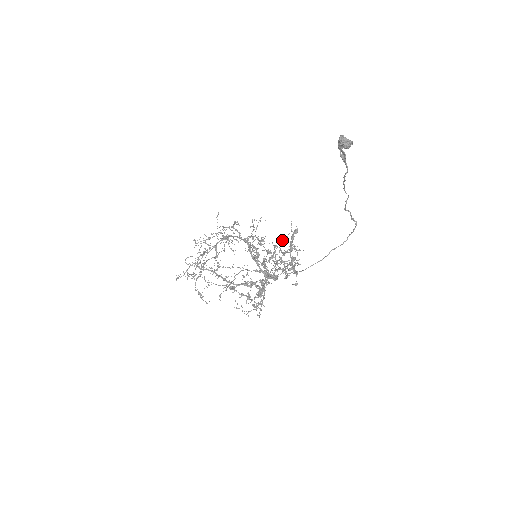
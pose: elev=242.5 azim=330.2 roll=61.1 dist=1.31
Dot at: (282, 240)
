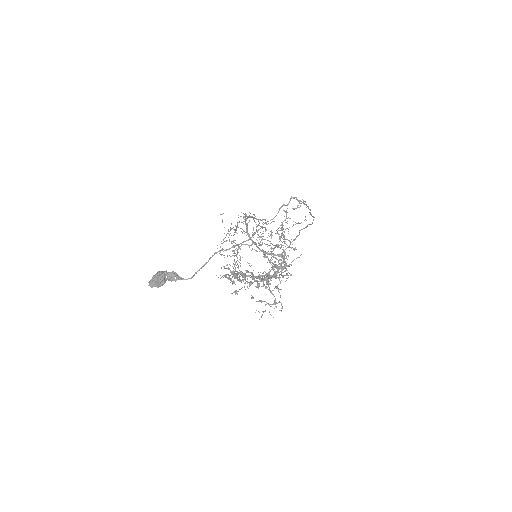
Dot at: occluded
